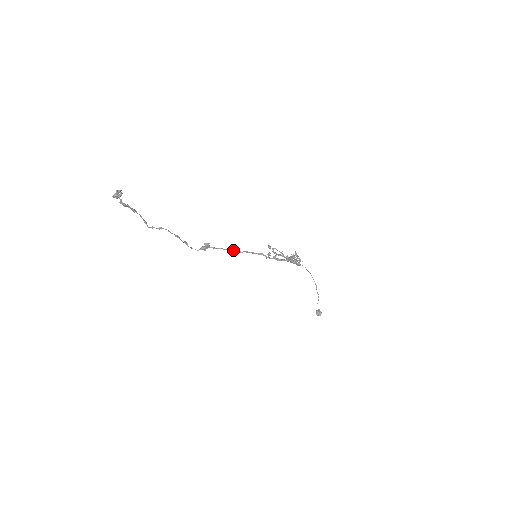
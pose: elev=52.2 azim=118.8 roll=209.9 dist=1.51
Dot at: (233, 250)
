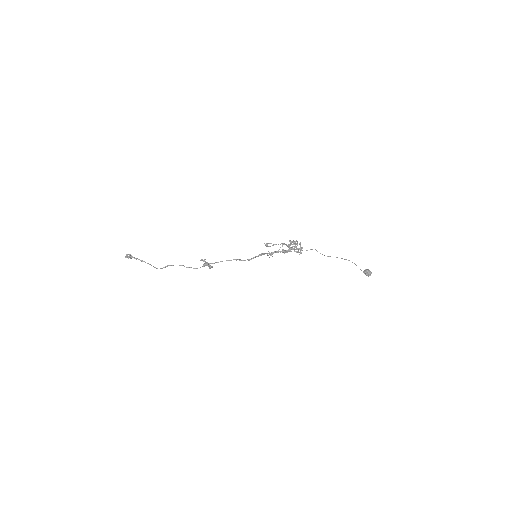
Dot at: (233, 259)
